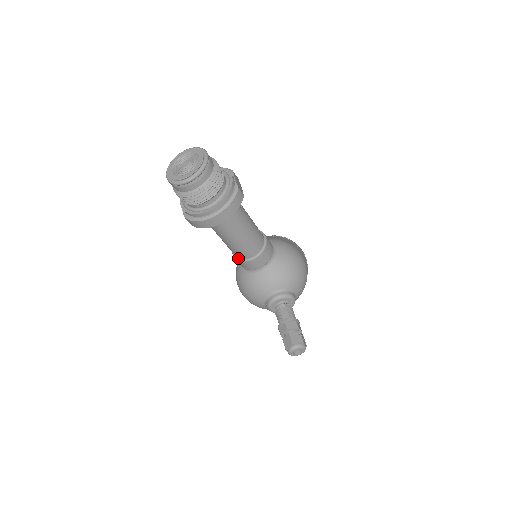
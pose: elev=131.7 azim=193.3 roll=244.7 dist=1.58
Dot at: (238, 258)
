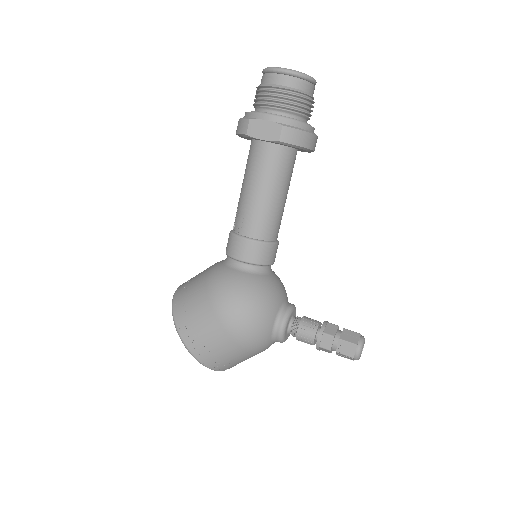
Dot at: (261, 239)
